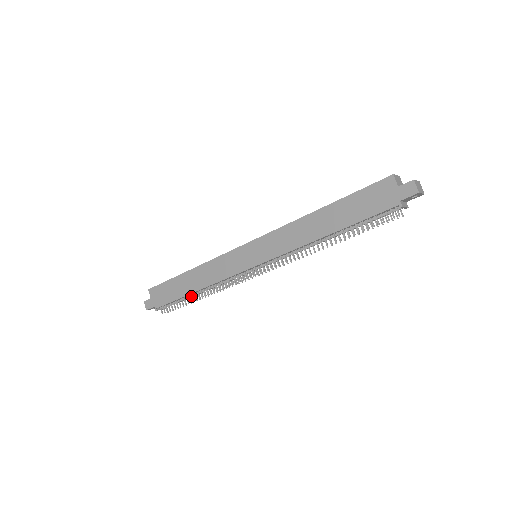
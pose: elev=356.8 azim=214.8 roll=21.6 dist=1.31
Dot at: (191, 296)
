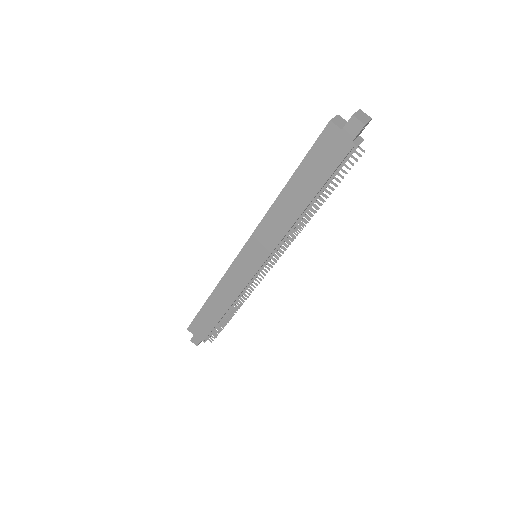
Dot at: (225, 316)
